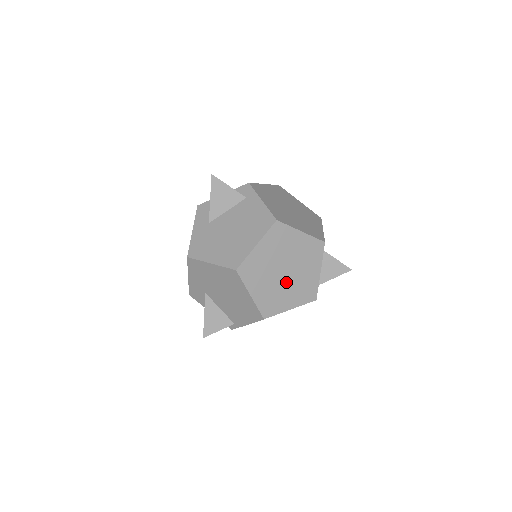
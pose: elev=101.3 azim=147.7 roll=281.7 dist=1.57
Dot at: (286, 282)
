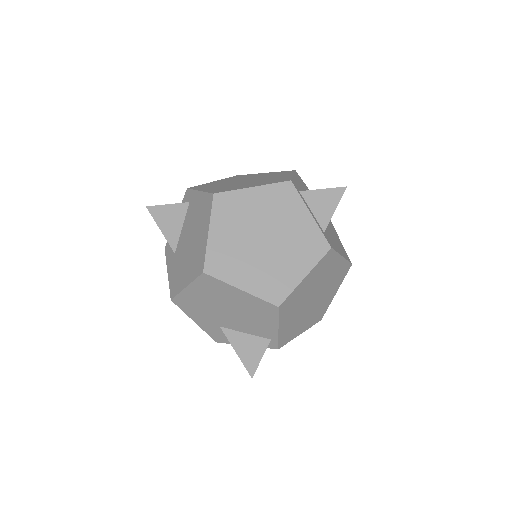
Dot at: (275, 250)
